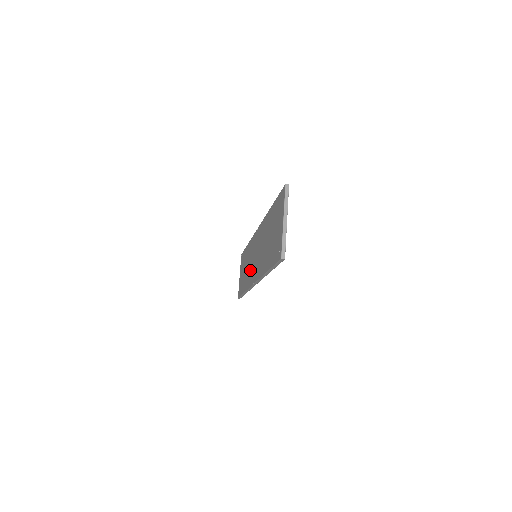
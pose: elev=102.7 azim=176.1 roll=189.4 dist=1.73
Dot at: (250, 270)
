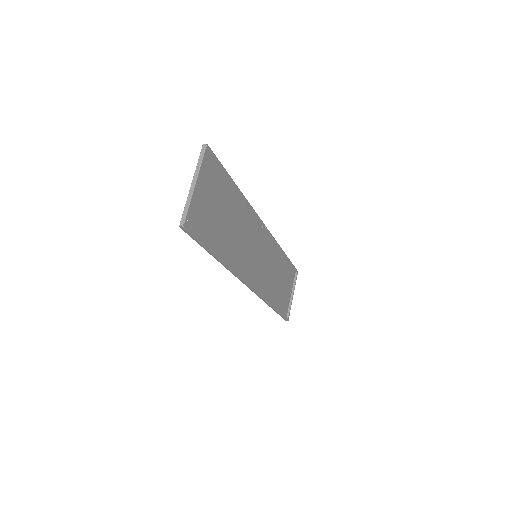
Dot at: (263, 276)
